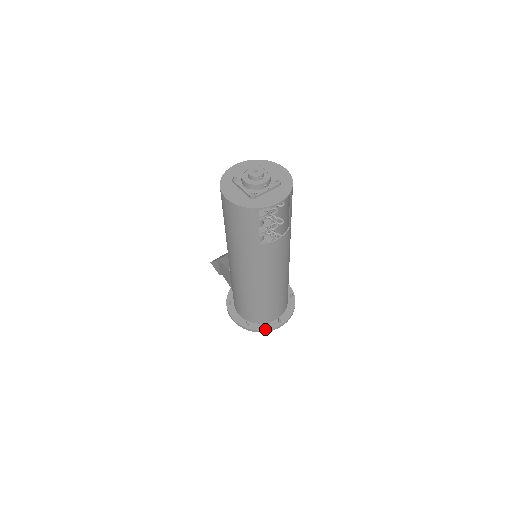
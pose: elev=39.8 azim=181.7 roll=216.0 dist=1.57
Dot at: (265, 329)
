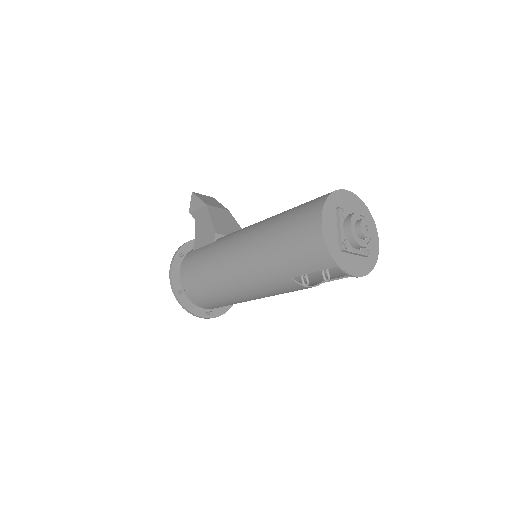
Dot at: (191, 310)
